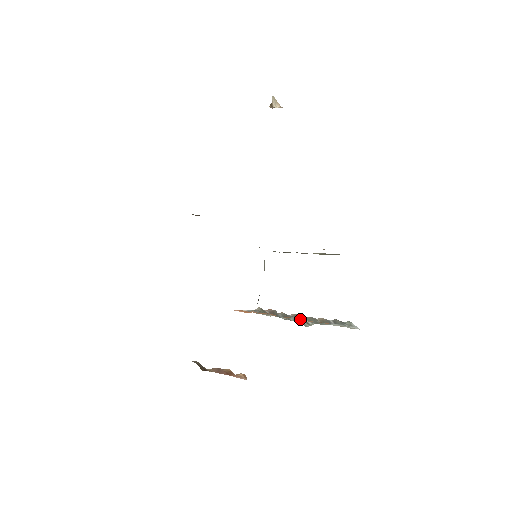
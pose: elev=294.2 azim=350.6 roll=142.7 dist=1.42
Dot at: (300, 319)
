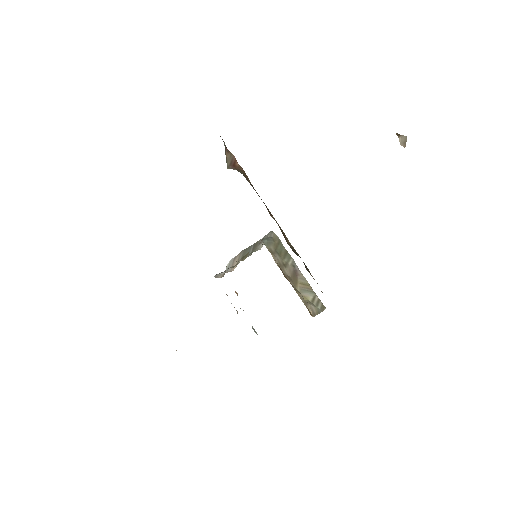
Dot at: (252, 326)
